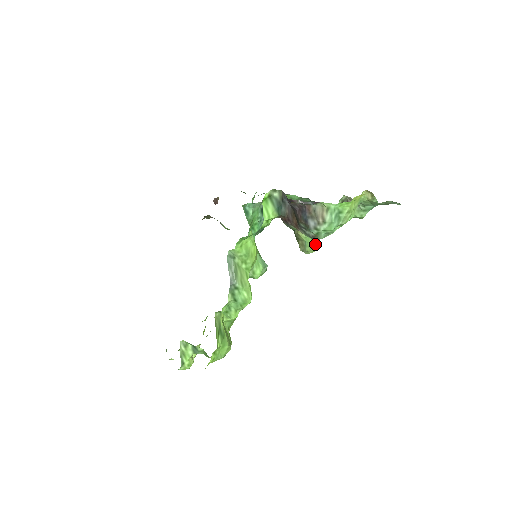
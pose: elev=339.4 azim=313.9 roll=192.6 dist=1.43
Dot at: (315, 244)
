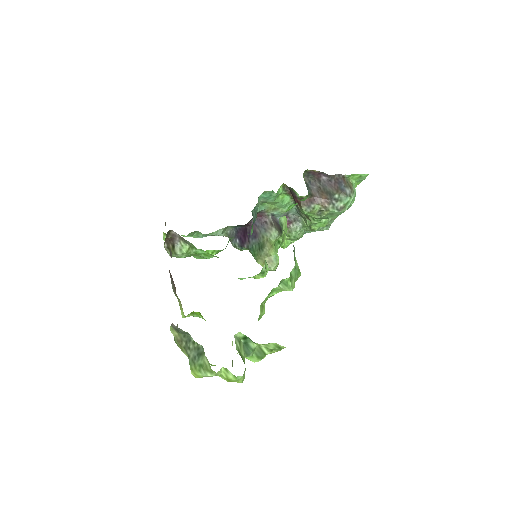
Dot at: occluded
